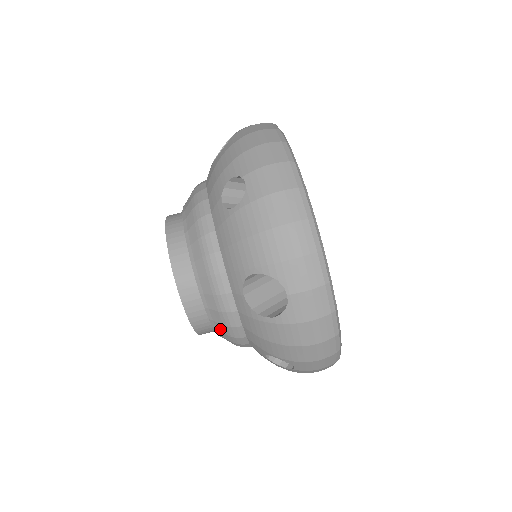
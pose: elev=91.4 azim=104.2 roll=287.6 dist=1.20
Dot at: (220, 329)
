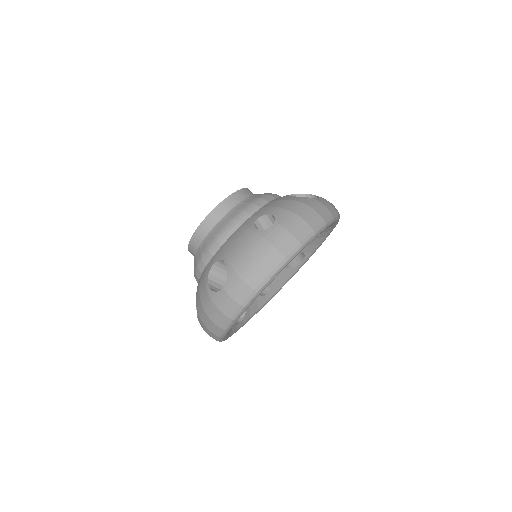
Dot at: (195, 262)
